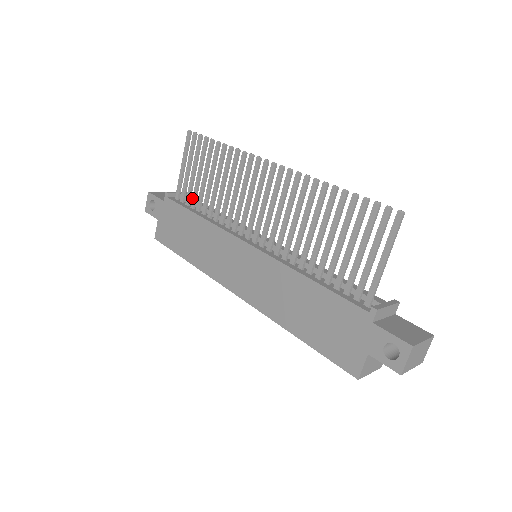
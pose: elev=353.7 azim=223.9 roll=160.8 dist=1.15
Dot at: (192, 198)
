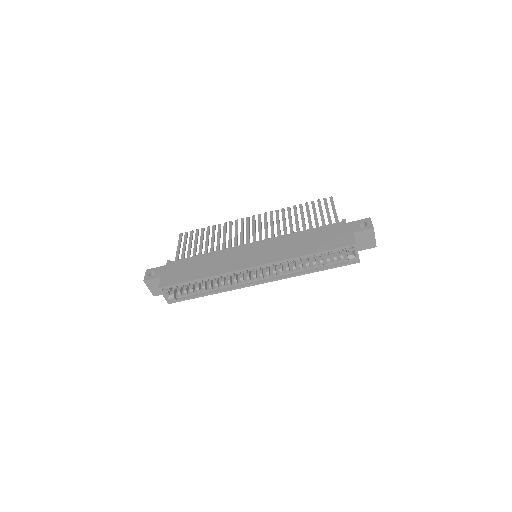
Dot at: occluded
